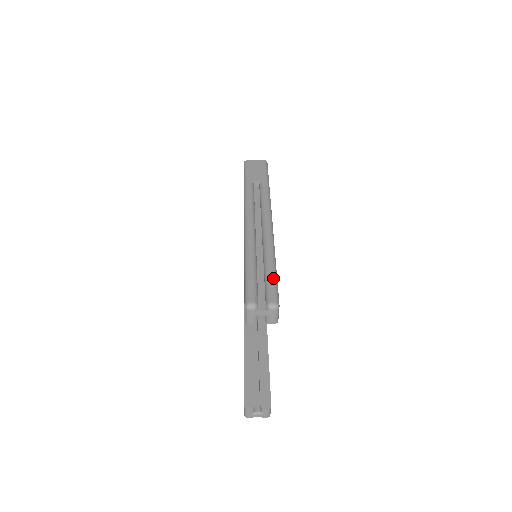
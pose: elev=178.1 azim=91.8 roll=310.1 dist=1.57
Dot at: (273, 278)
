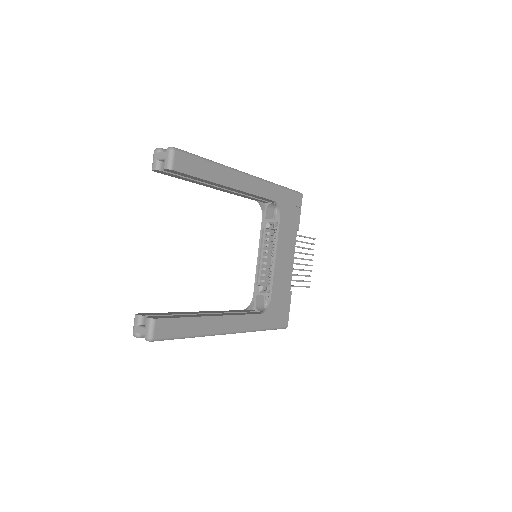
Dot at: (194, 154)
